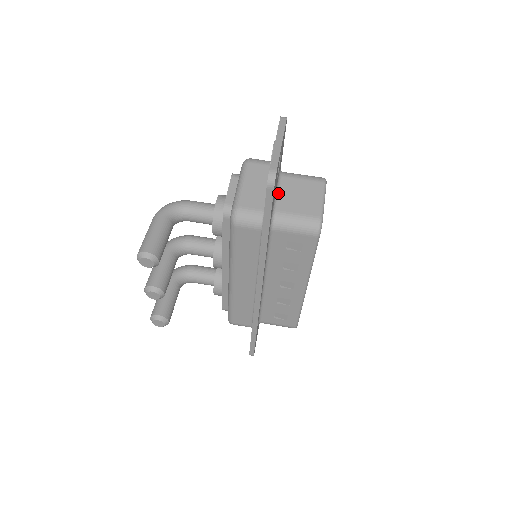
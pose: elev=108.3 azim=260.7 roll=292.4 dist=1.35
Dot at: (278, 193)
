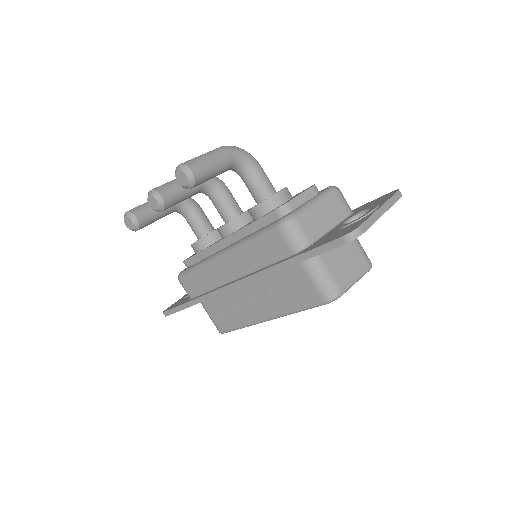
Dot at: occluded
